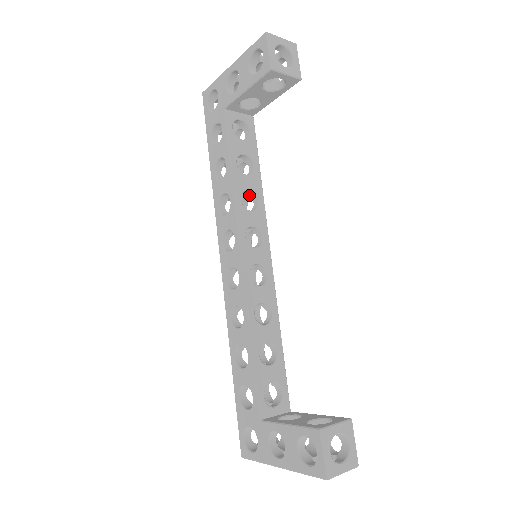
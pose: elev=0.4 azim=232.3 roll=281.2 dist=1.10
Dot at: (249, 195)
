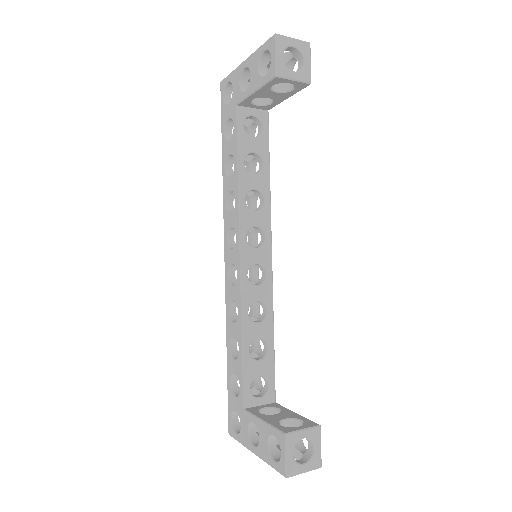
Dot at: (256, 193)
